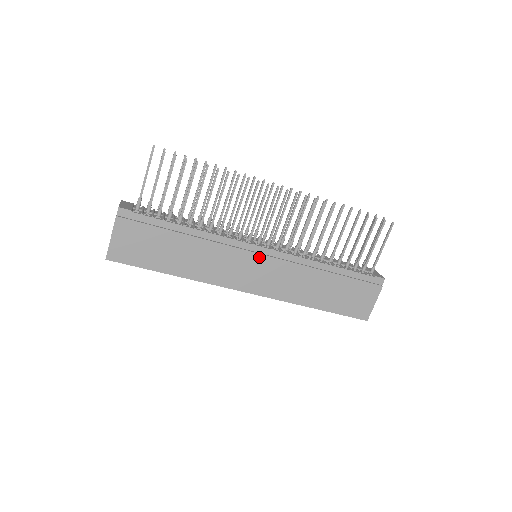
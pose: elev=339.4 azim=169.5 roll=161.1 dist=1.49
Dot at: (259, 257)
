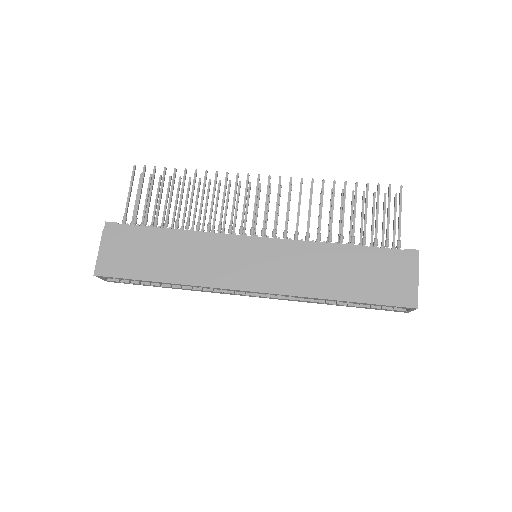
Dot at: (254, 247)
